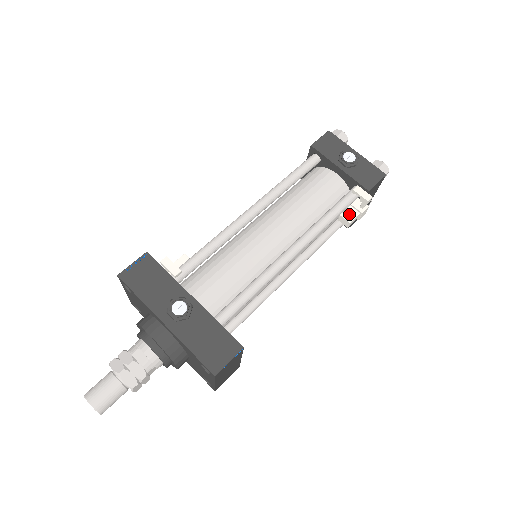
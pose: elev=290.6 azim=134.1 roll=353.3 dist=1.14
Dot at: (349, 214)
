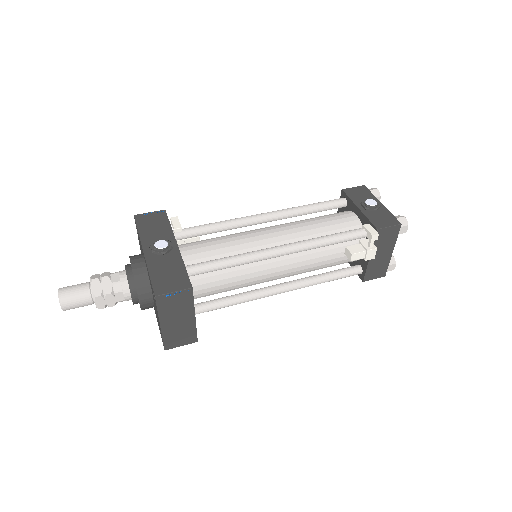
Dot at: (355, 248)
